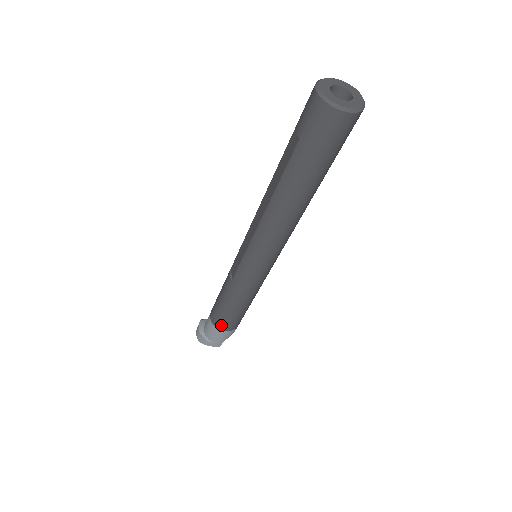
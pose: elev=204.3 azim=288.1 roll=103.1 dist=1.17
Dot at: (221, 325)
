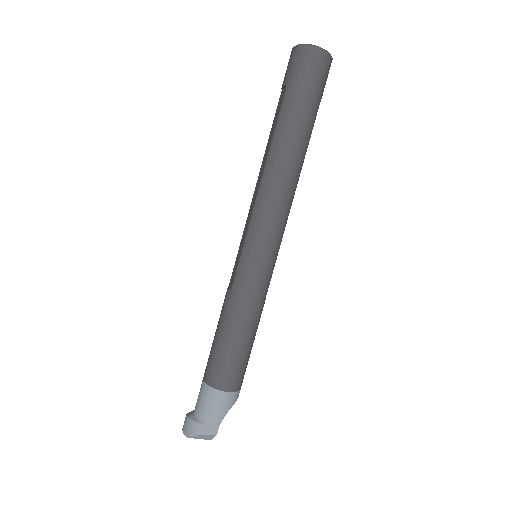
Dot at: (219, 378)
